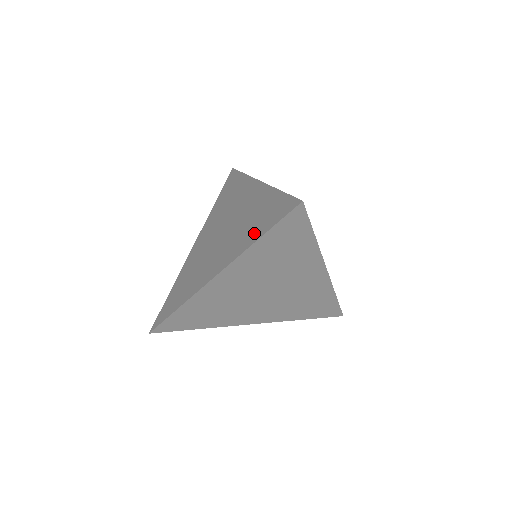
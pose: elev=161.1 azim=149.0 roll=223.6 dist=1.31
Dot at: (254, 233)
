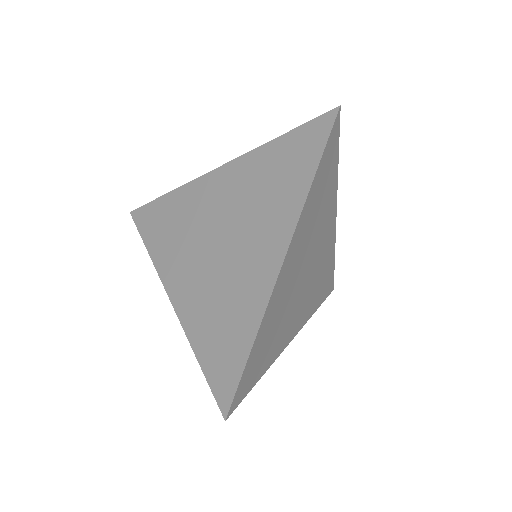
Dot at: (296, 182)
